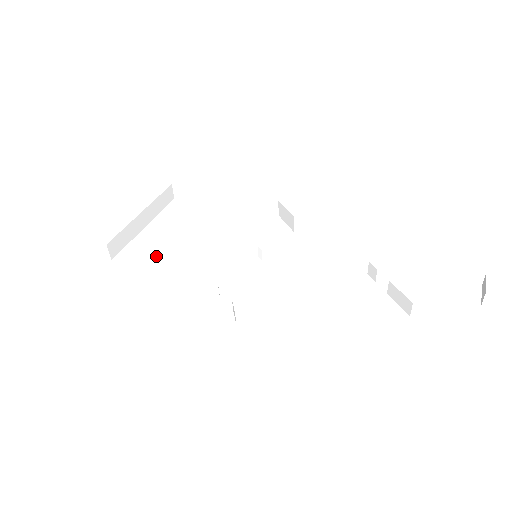
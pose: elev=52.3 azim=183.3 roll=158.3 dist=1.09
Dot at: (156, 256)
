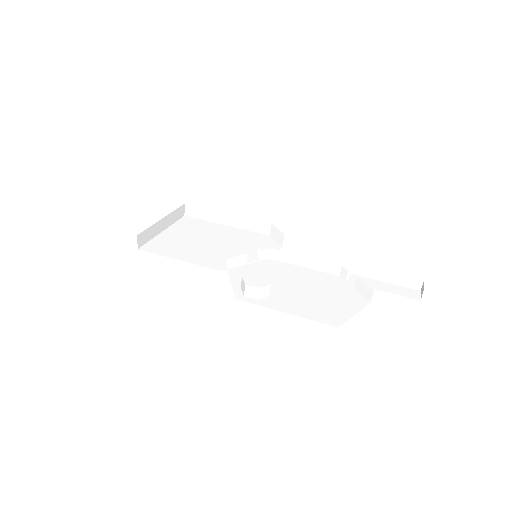
Dot at: (174, 250)
